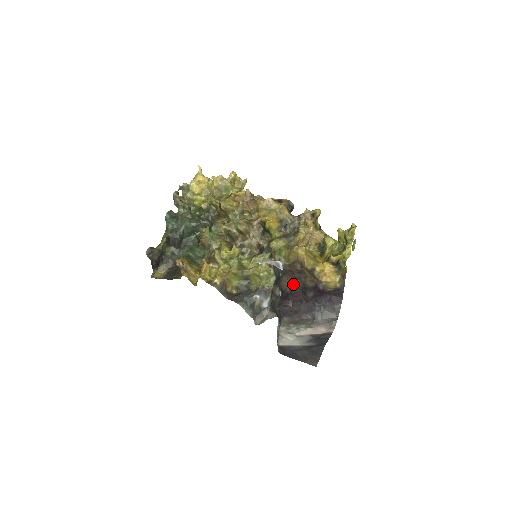
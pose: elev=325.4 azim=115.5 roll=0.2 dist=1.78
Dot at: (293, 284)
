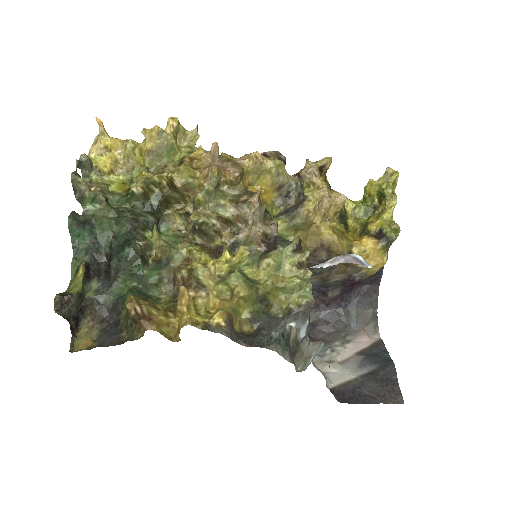
Dot at: occluded
